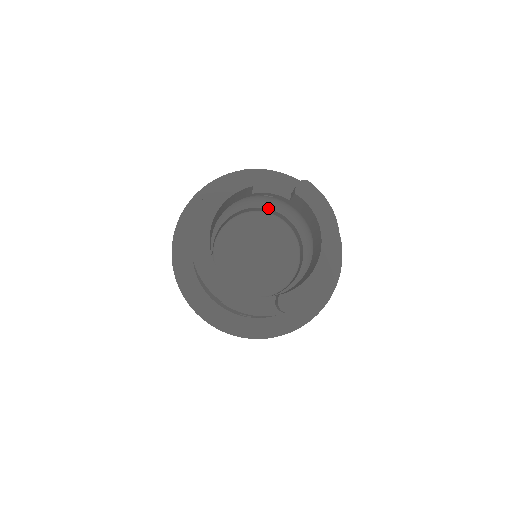
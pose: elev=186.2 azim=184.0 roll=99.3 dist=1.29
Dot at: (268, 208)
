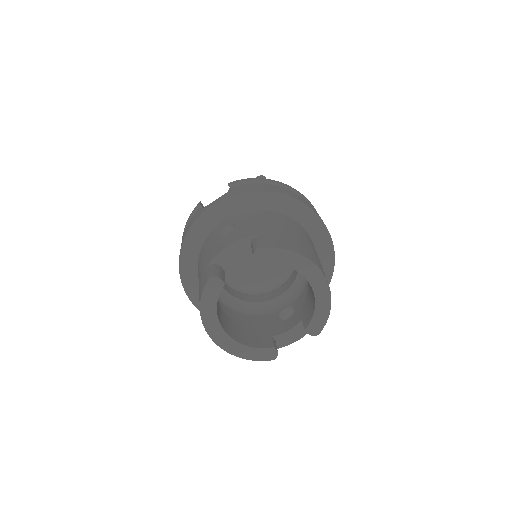
Dot at: occluded
